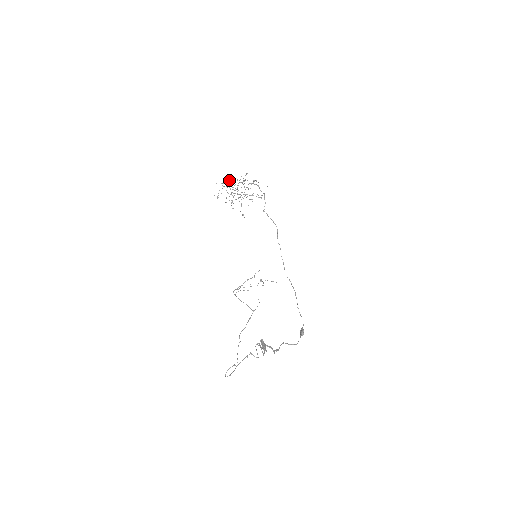
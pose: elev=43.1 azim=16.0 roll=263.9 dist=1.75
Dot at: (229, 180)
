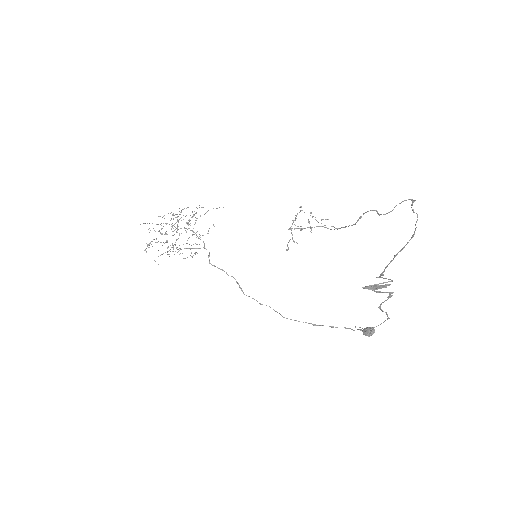
Dot at: (162, 217)
